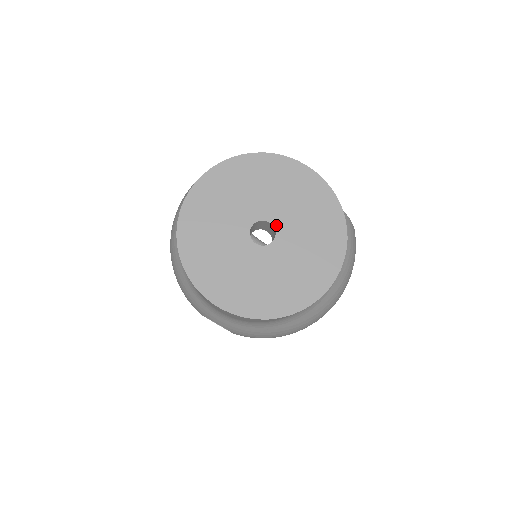
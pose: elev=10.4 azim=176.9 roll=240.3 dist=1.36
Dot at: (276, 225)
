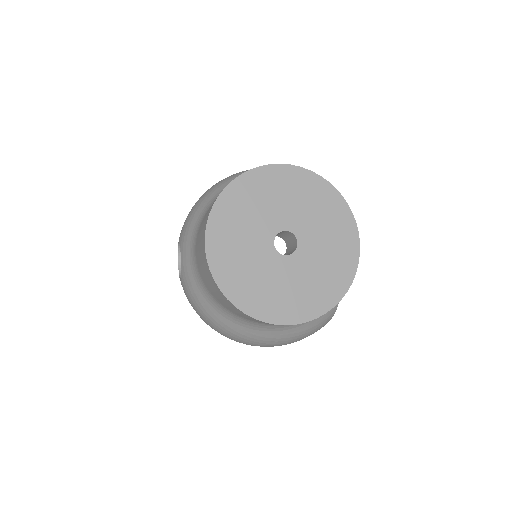
Dot at: (299, 250)
